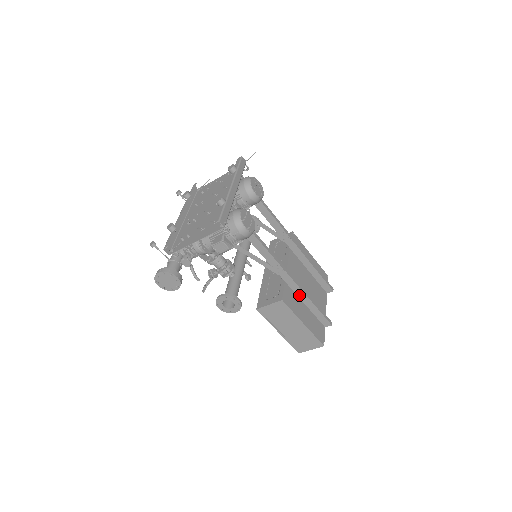
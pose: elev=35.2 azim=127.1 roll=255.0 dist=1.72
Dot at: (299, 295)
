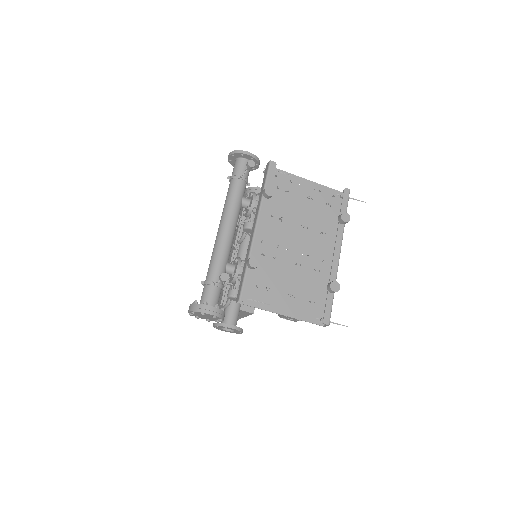
Dot at: occluded
